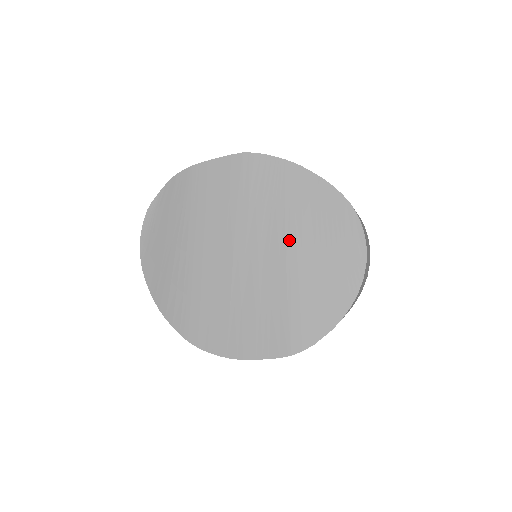
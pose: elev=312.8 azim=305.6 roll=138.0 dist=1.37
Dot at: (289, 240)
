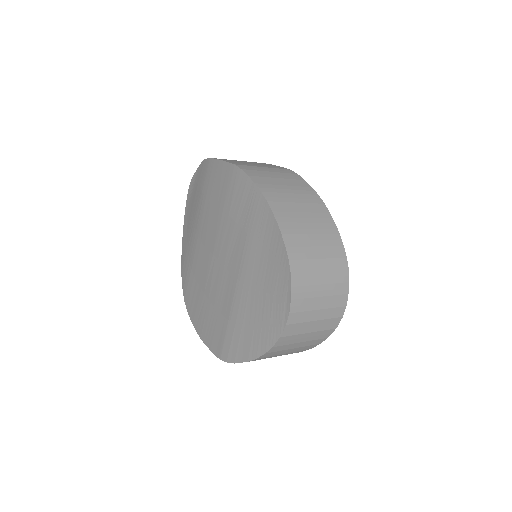
Dot at: (242, 266)
